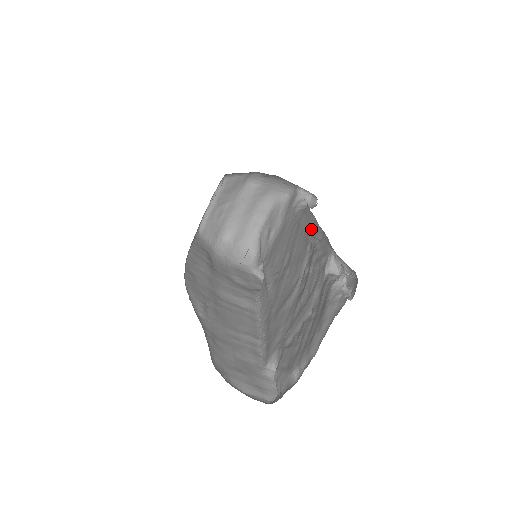
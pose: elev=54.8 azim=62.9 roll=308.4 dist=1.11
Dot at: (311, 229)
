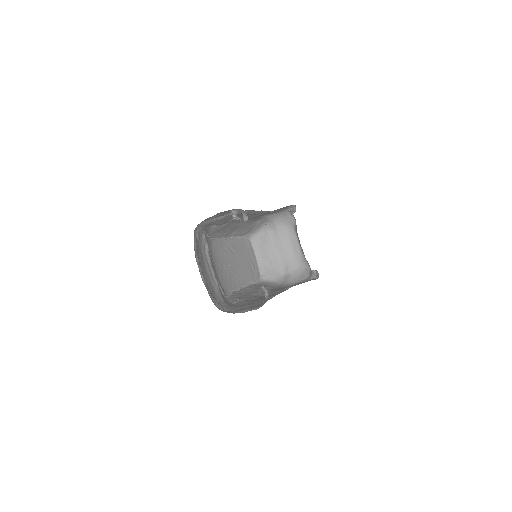
Dot at: occluded
